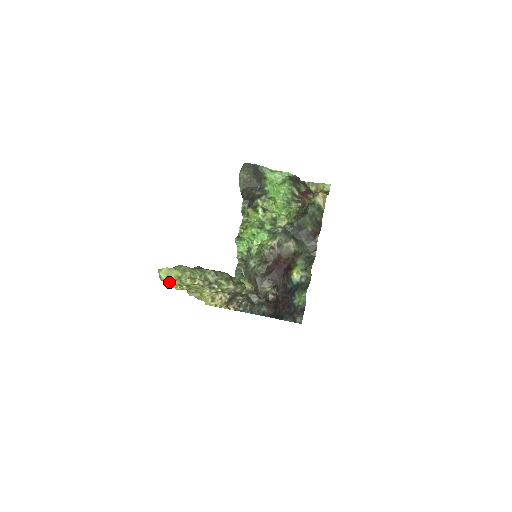
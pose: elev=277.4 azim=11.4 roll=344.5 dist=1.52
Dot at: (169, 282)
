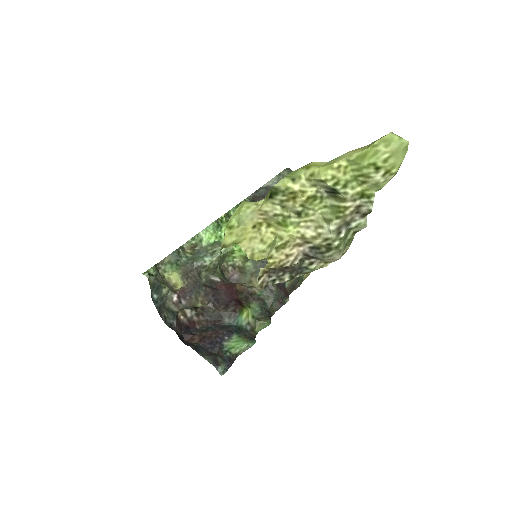
Dot at: (336, 164)
